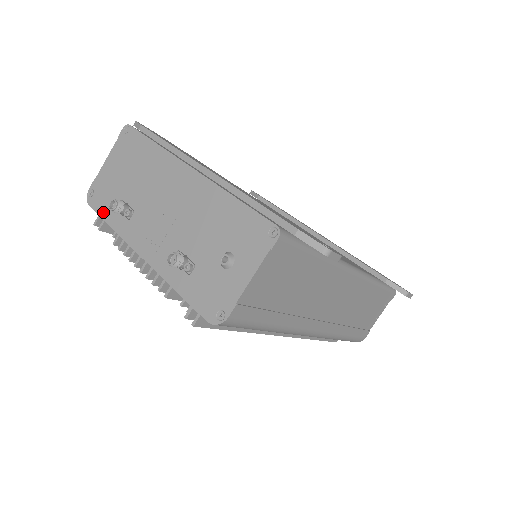
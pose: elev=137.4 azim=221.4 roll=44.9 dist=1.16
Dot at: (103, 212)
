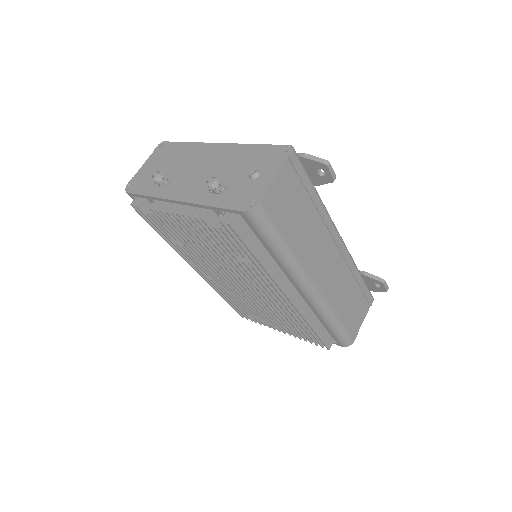
Dot at: (141, 191)
